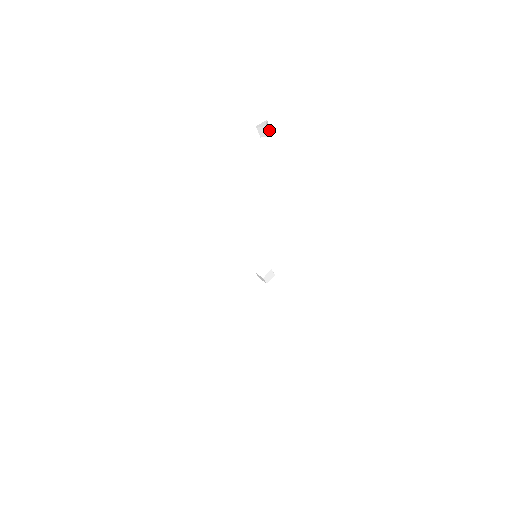
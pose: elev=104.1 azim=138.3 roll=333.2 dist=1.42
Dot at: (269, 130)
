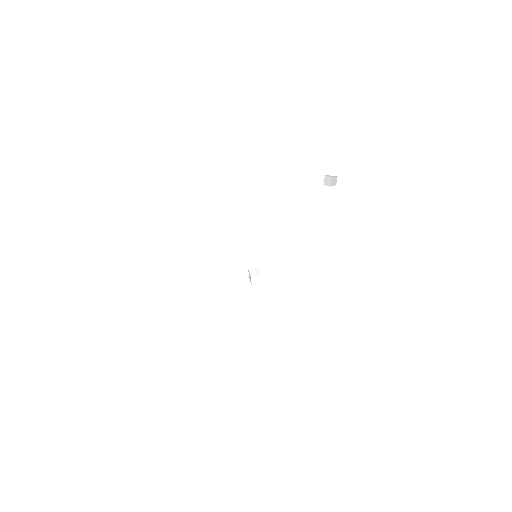
Dot at: (334, 184)
